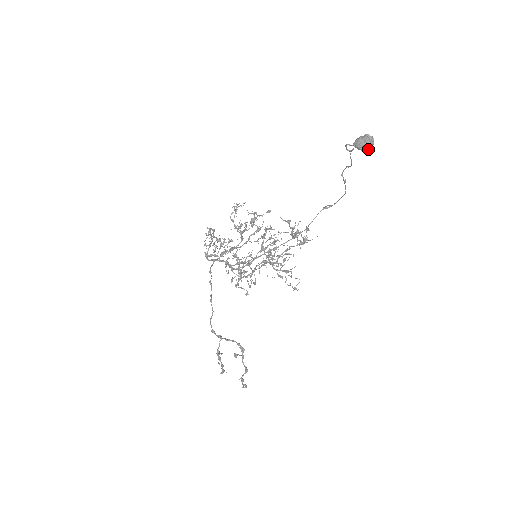
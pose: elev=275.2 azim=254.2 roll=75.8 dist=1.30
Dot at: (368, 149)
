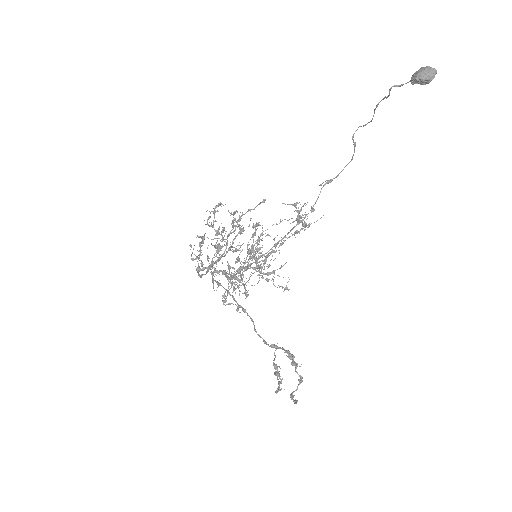
Dot at: (430, 81)
